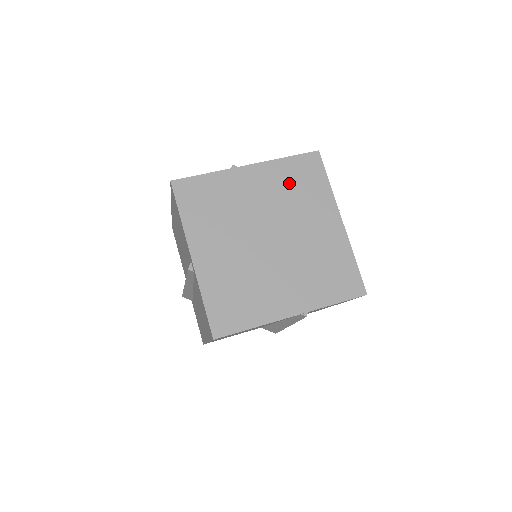
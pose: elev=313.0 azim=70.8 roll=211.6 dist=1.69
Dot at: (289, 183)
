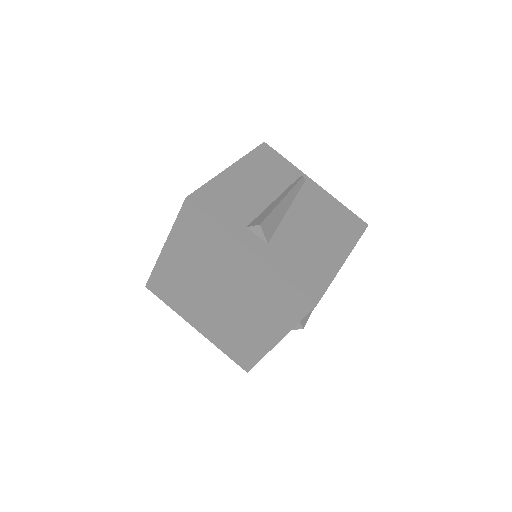
Dot at: (268, 291)
